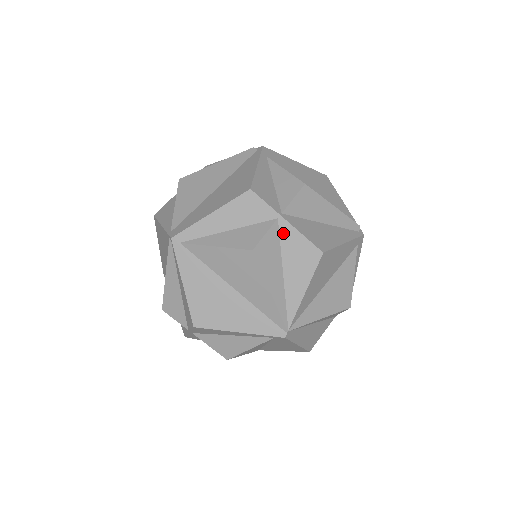
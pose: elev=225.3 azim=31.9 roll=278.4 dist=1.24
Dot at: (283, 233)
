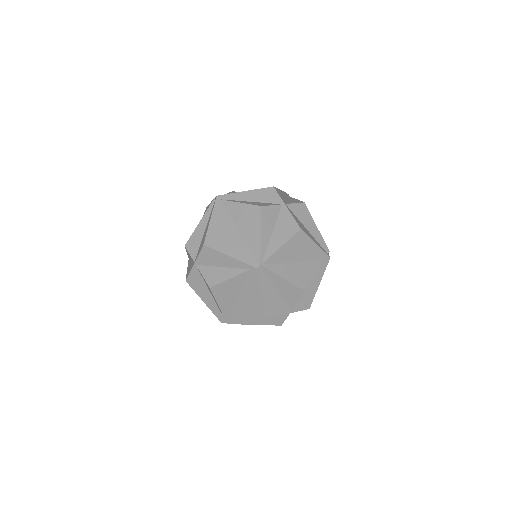
Dot at: (282, 212)
